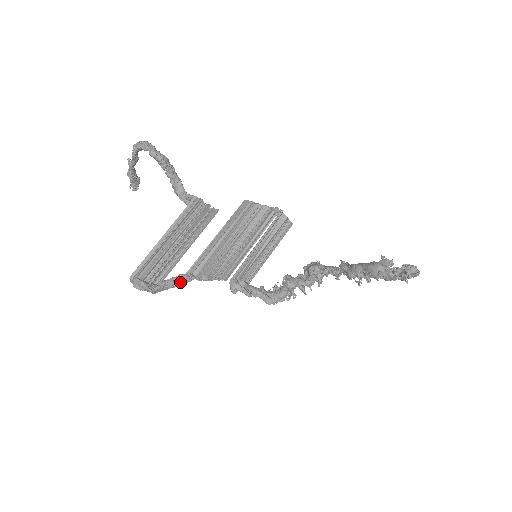
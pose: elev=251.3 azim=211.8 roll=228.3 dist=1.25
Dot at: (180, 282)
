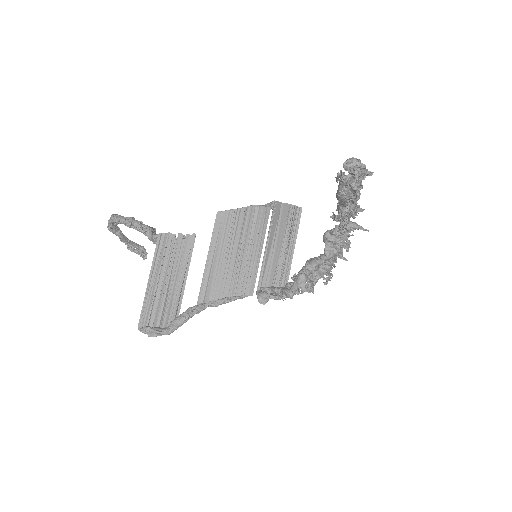
Dot at: (189, 314)
